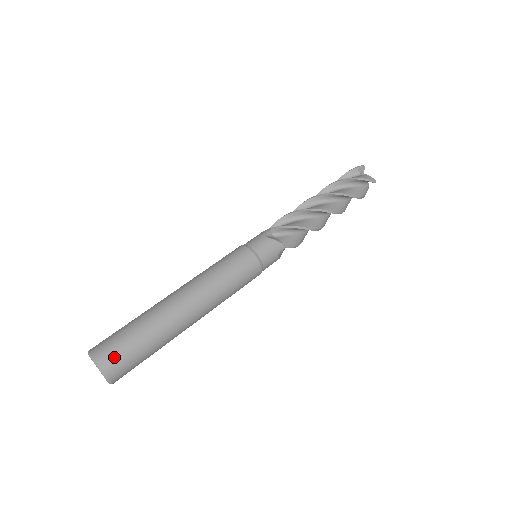
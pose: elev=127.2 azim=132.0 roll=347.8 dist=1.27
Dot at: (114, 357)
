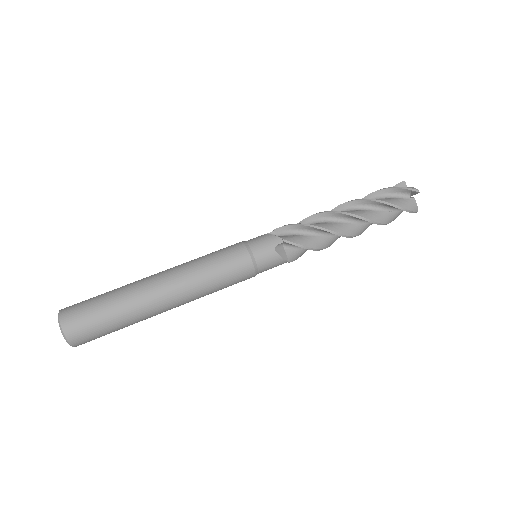
Dot at: (74, 309)
